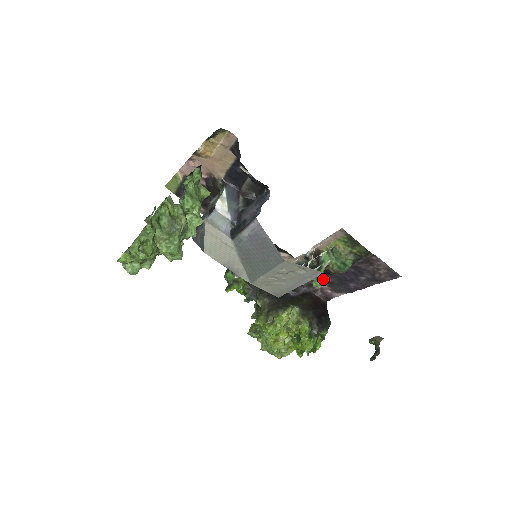
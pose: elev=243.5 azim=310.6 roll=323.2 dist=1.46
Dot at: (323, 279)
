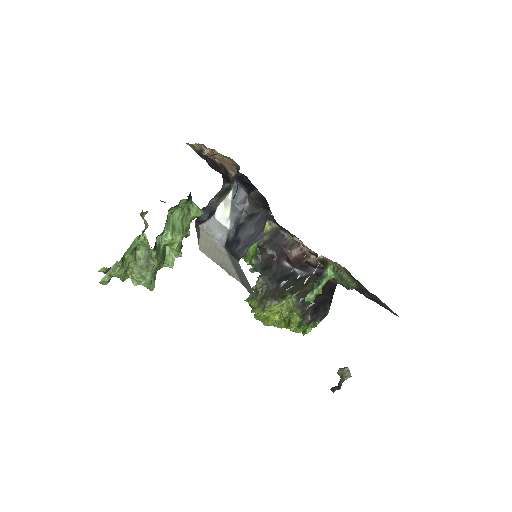
Dot at: occluded
